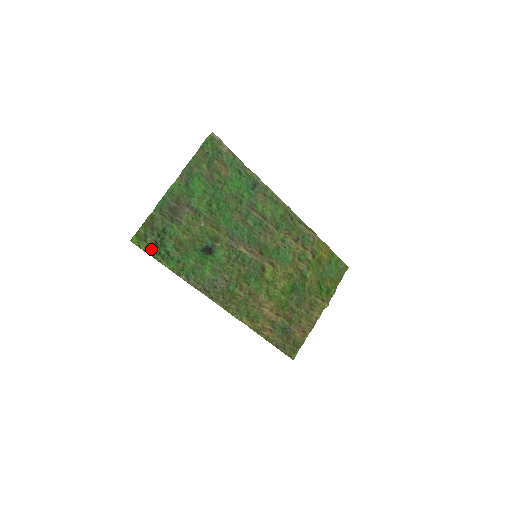
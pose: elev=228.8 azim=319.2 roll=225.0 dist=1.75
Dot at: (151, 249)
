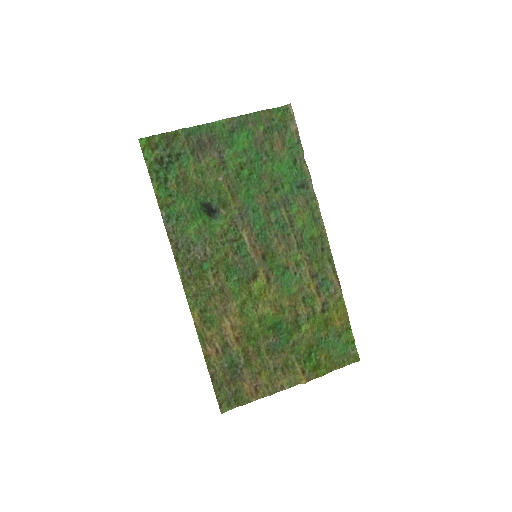
Dot at: (152, 162)
